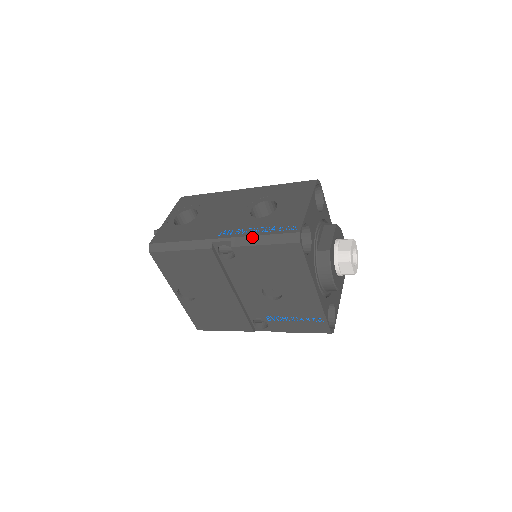
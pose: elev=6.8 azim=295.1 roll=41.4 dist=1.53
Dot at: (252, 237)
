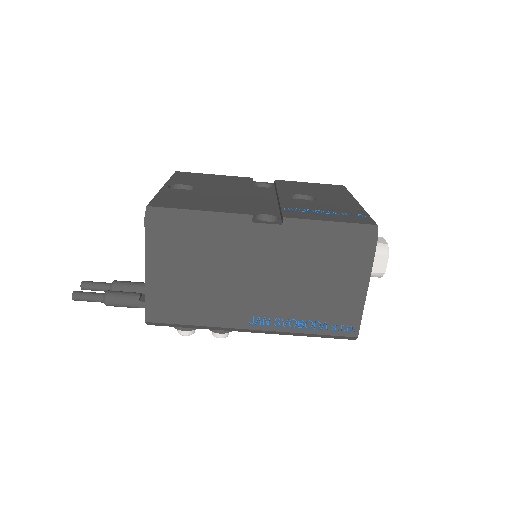
Dot at: occluded
